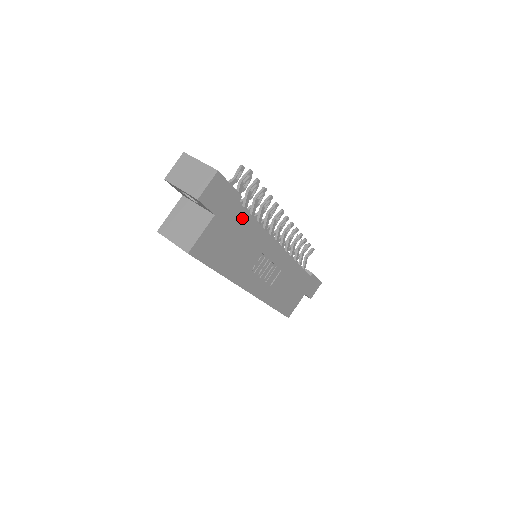
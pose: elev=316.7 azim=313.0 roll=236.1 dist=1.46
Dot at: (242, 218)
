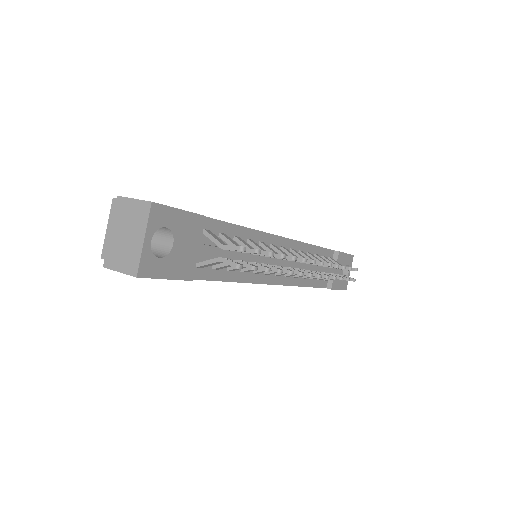
Dot at: occluded
